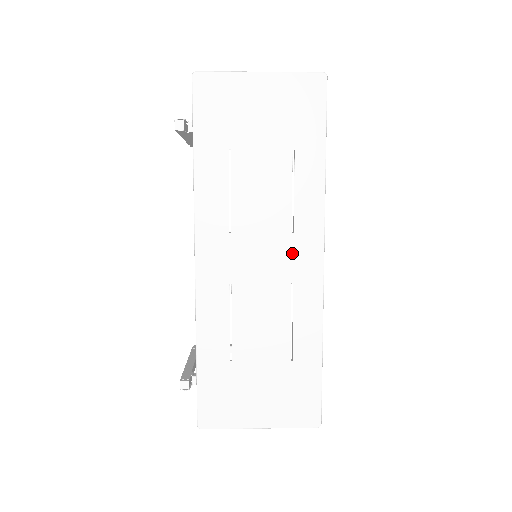
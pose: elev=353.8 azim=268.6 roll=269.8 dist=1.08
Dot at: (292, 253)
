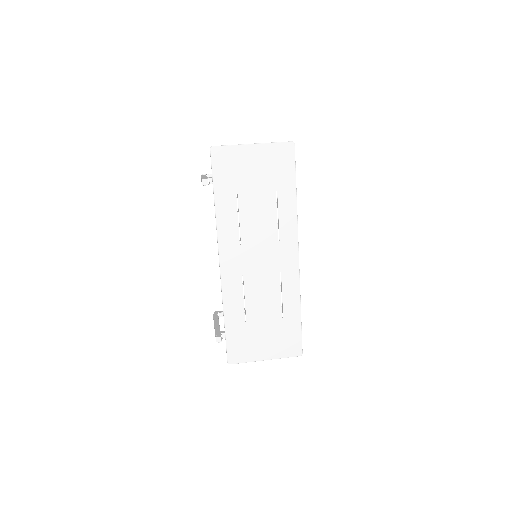
Dot at: (279, 254)
